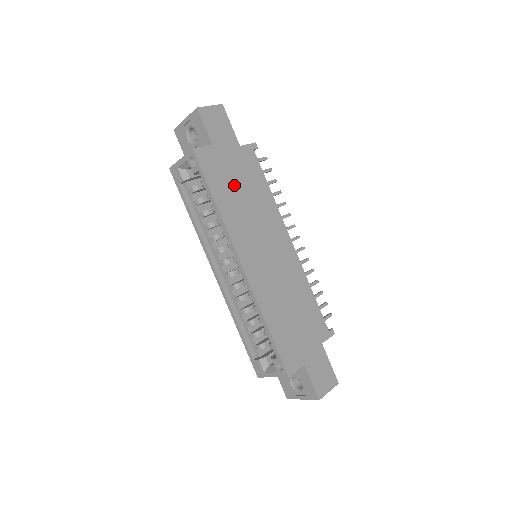
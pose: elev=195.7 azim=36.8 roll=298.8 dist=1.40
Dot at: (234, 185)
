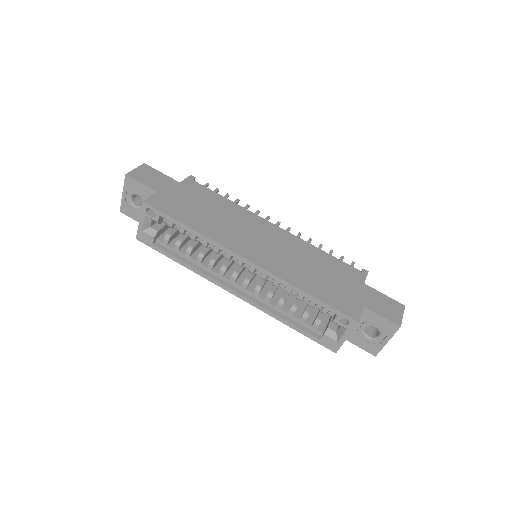
Dot at: (196, 210)
